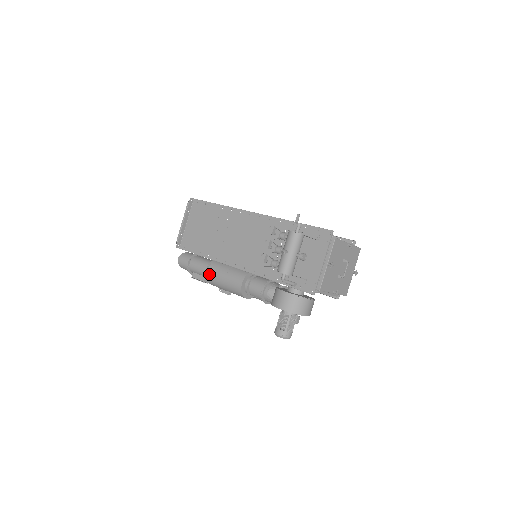
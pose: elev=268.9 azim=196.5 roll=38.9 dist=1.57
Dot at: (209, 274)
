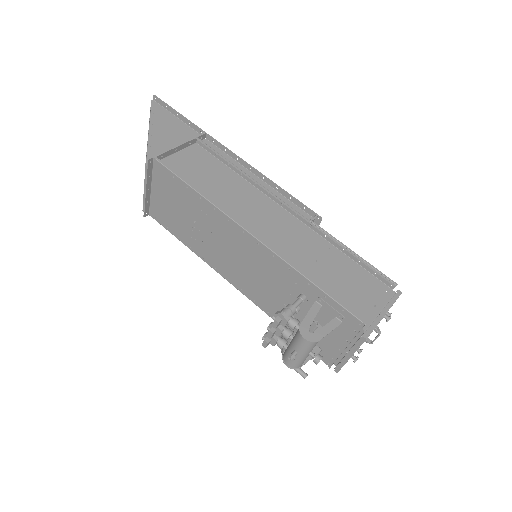
Dot at: occluded
